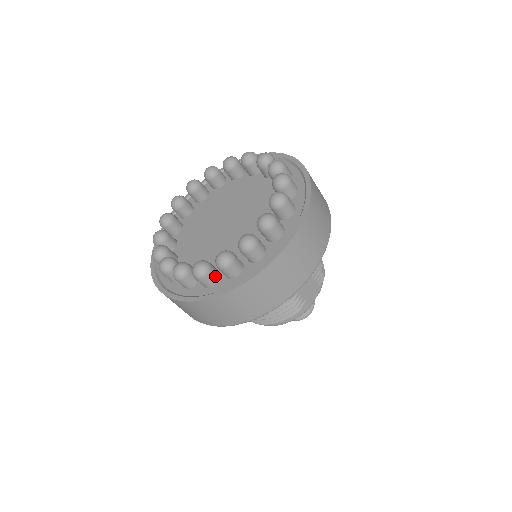
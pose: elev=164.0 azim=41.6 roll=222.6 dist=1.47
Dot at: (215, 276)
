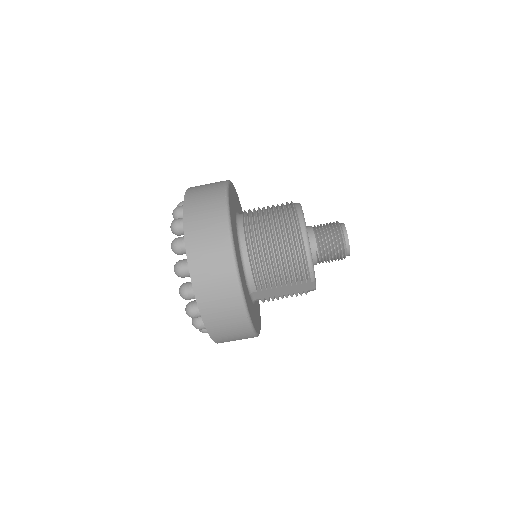
Dot at: occluded
